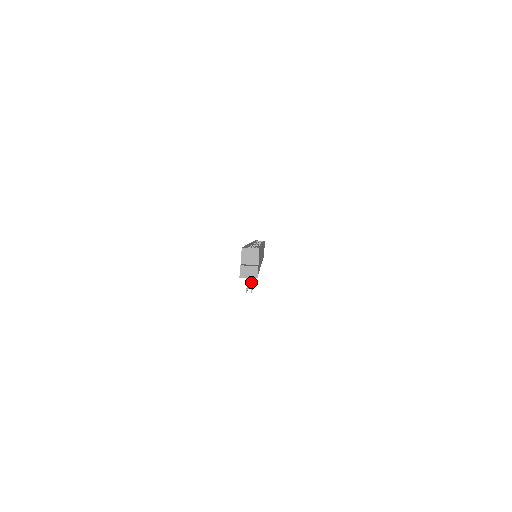
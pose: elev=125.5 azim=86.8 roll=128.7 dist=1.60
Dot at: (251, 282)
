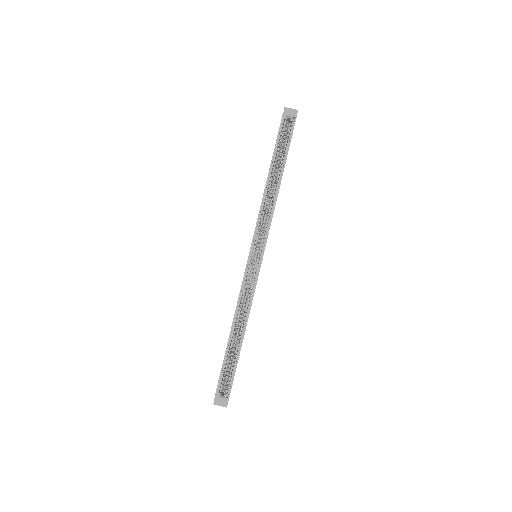
Dot at: occluded
